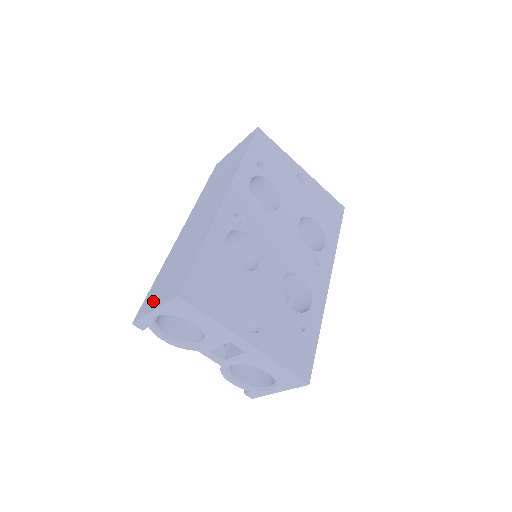
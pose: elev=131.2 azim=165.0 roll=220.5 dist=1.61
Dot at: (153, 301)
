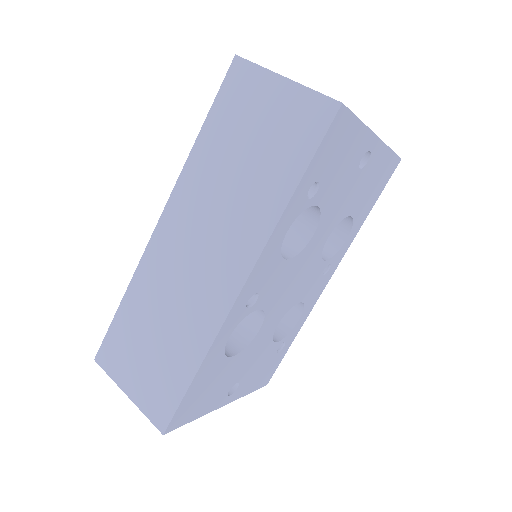
Dot at: (124, 369)
